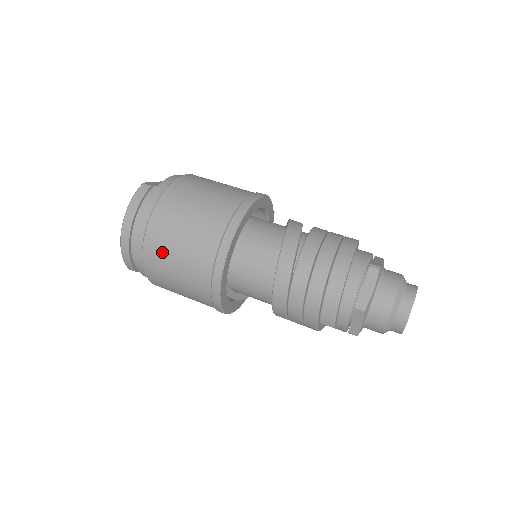
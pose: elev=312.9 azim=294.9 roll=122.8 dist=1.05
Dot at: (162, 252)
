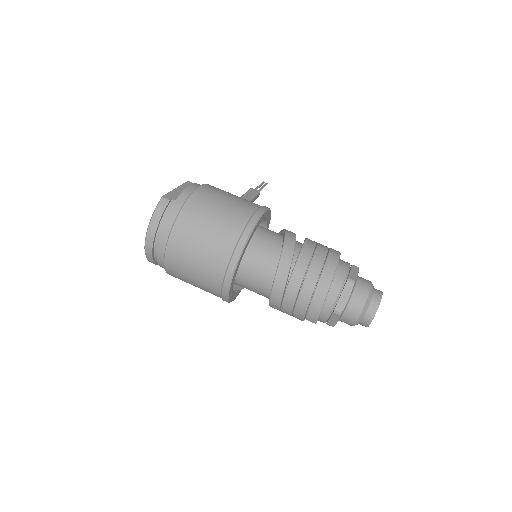
Dot at: (181, 260)
